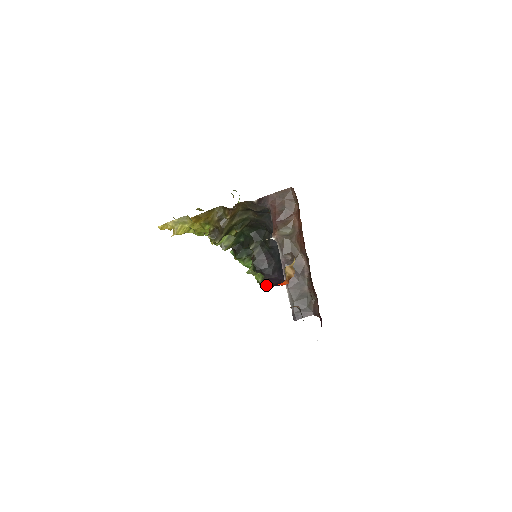
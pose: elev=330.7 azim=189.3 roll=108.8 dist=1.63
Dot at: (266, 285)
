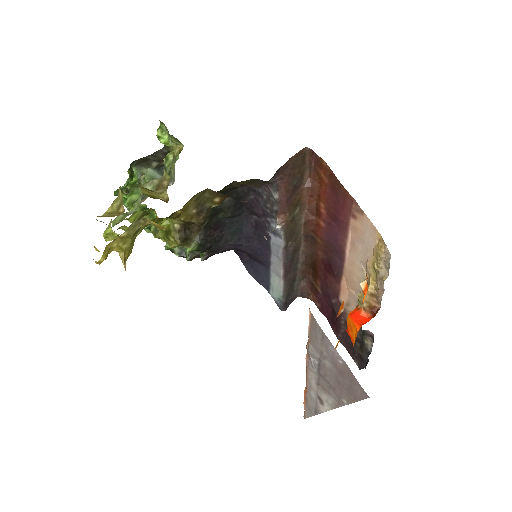
Dot at: (196, 257)
